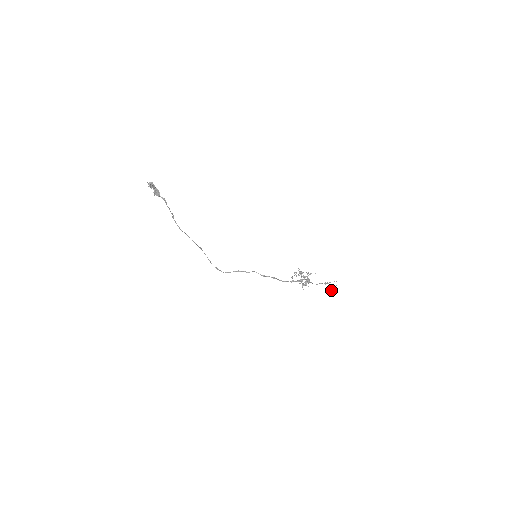
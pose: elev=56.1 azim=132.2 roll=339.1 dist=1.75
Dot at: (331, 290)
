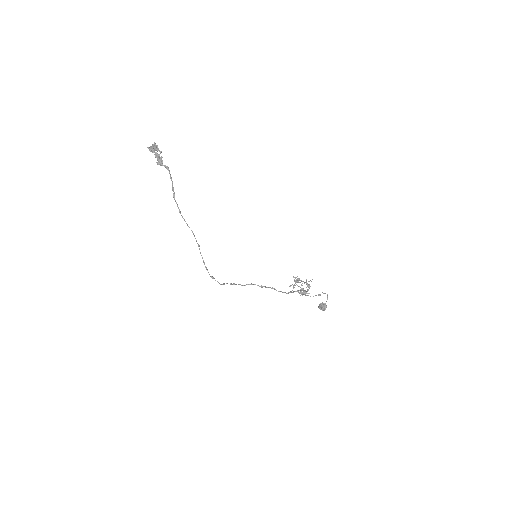
Dot at: (323, 305)
